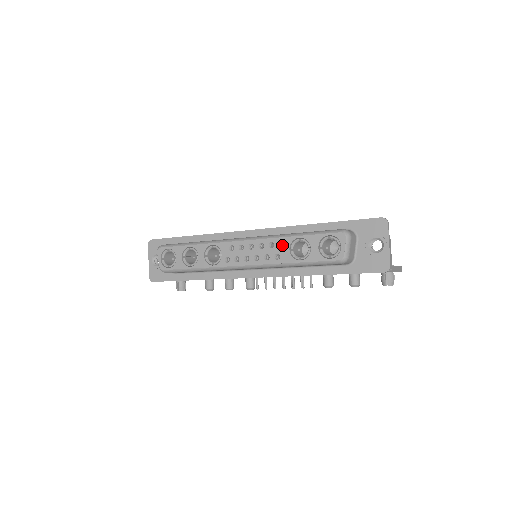
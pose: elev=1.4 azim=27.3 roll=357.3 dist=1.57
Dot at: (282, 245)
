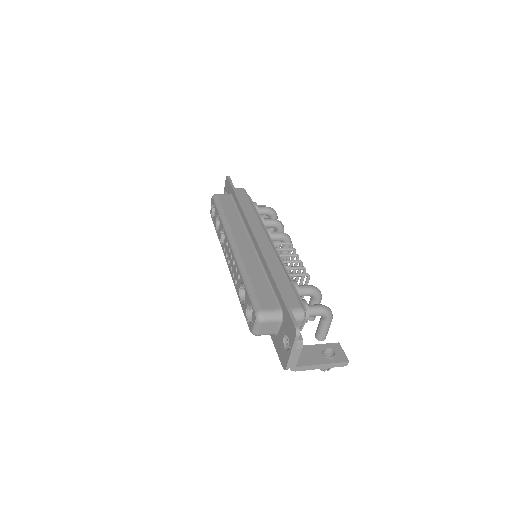
Dot at: occluded
